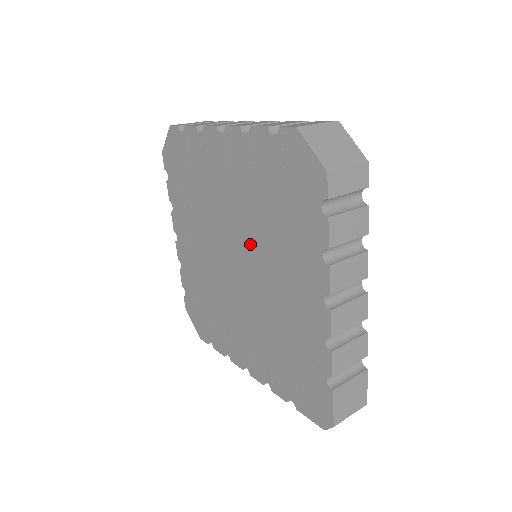
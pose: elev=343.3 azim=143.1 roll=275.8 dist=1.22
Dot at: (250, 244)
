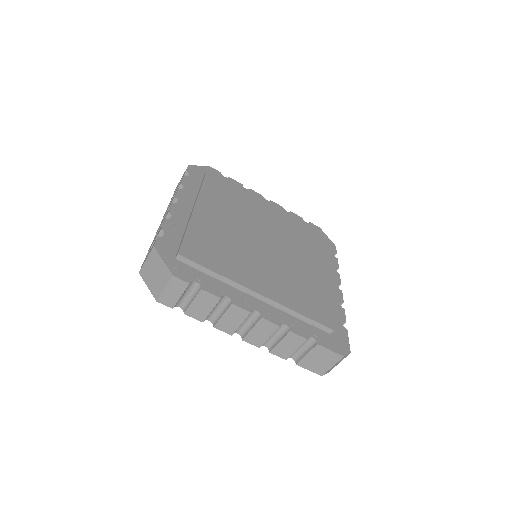
Dot at: occluded
